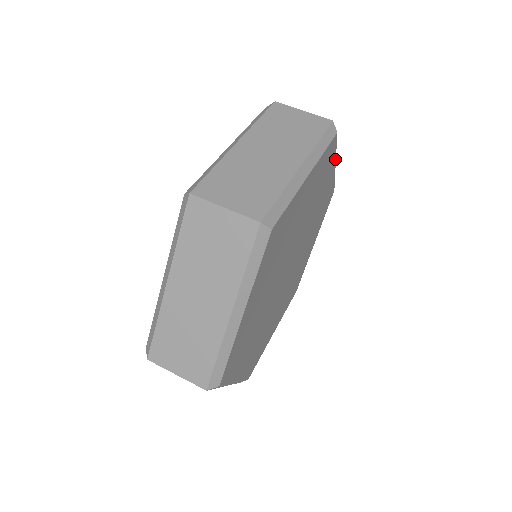
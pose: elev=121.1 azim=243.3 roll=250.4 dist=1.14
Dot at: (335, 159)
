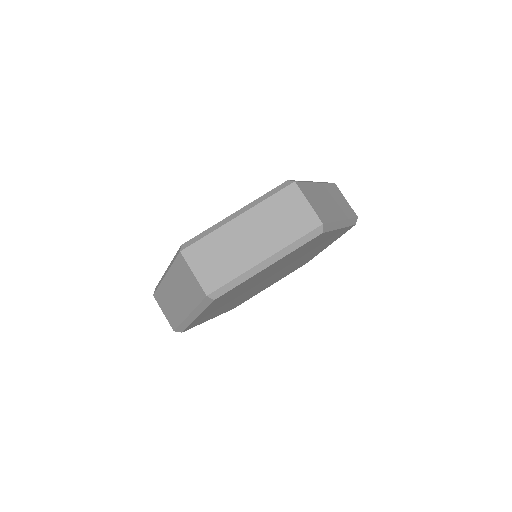
Dot at: occluded
